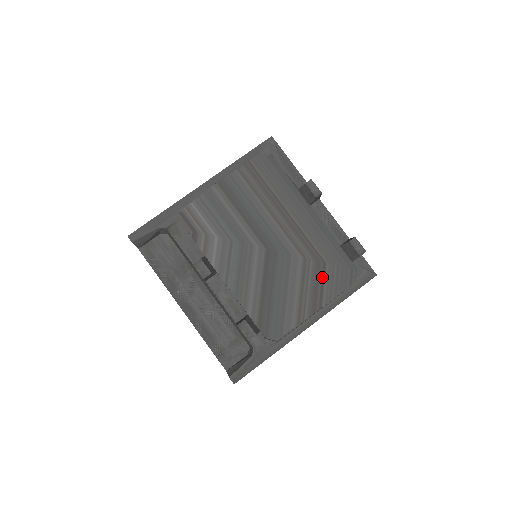
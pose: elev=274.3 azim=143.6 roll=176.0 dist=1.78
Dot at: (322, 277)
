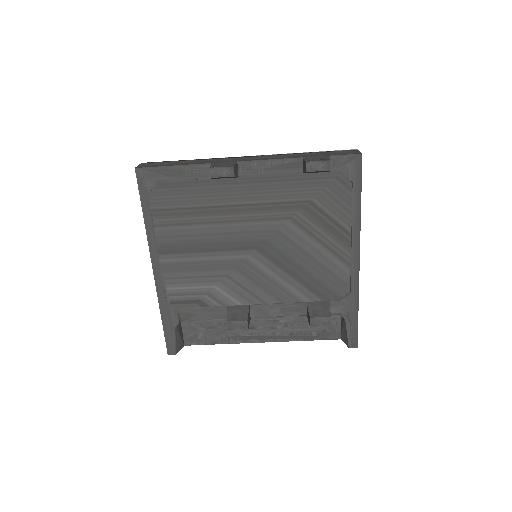
Dot at: (322, 213)
